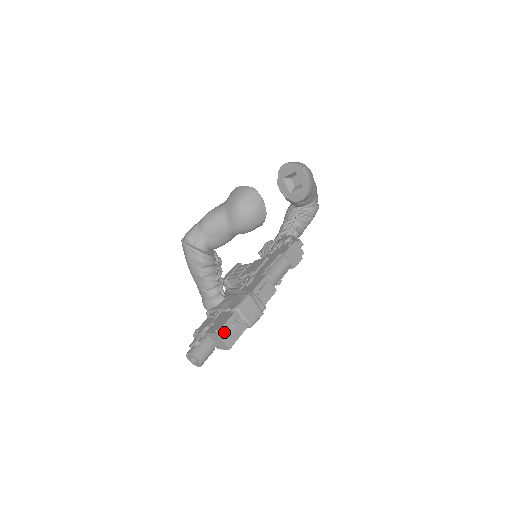
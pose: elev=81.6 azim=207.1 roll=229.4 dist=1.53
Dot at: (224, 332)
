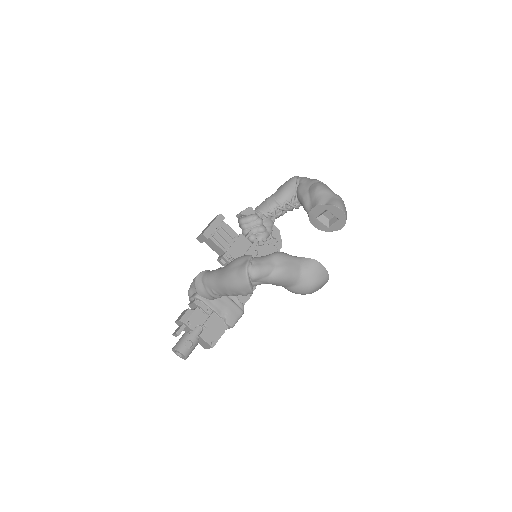
Dot at: (215, 343)
